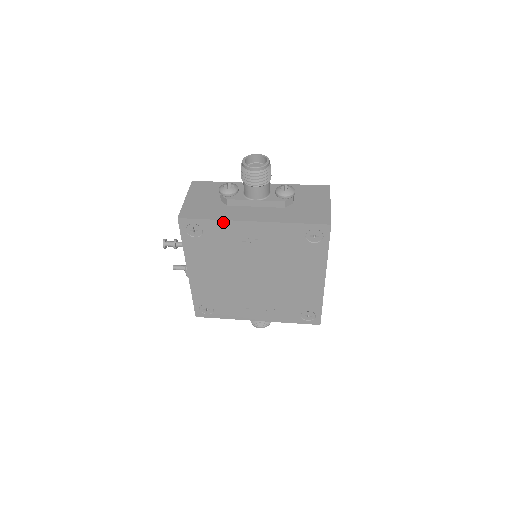
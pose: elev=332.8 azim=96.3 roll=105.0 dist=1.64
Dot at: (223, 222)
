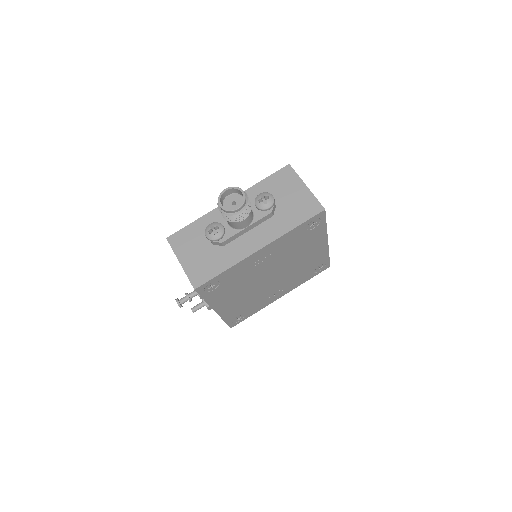
Dot at: (235, 266)
